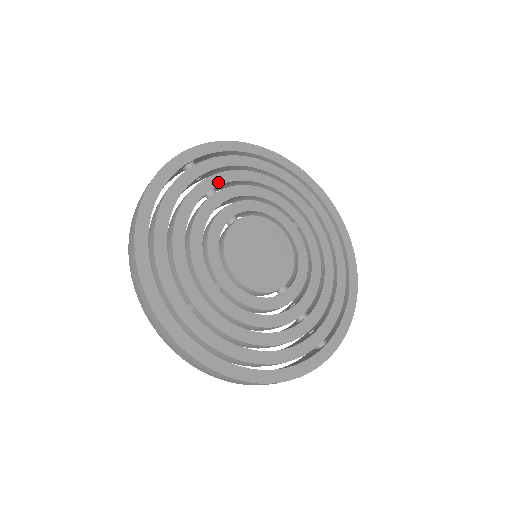
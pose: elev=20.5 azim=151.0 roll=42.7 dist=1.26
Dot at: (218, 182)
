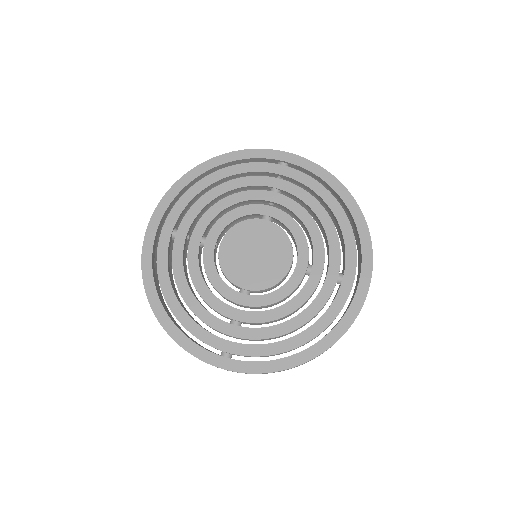
Dot at: (285, 188)
